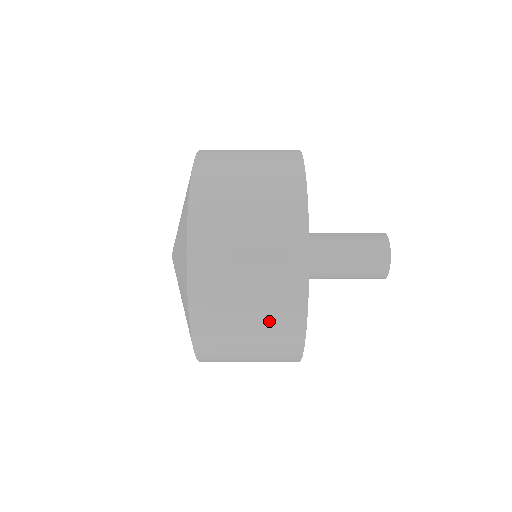
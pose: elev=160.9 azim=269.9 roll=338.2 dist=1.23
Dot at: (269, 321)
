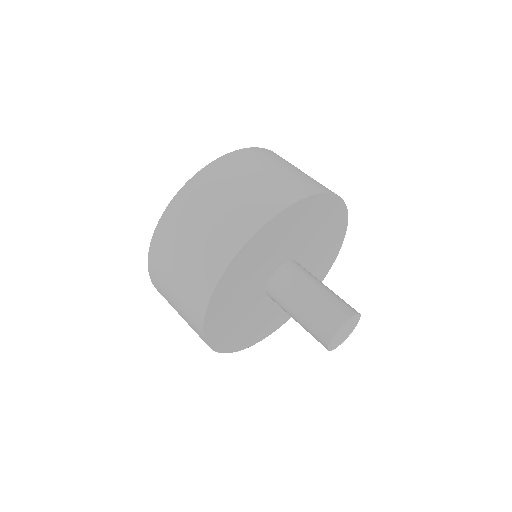
Dot at: (200, 257)
